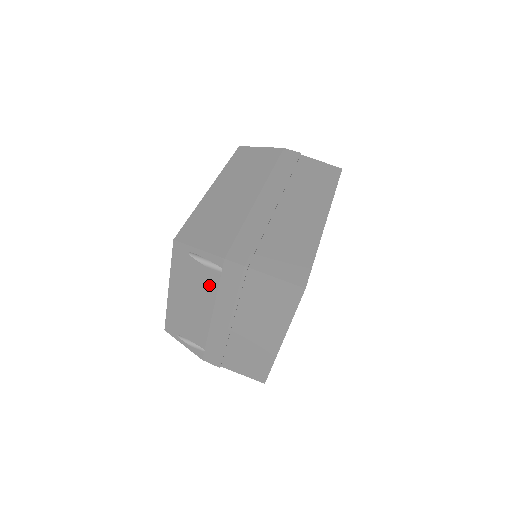
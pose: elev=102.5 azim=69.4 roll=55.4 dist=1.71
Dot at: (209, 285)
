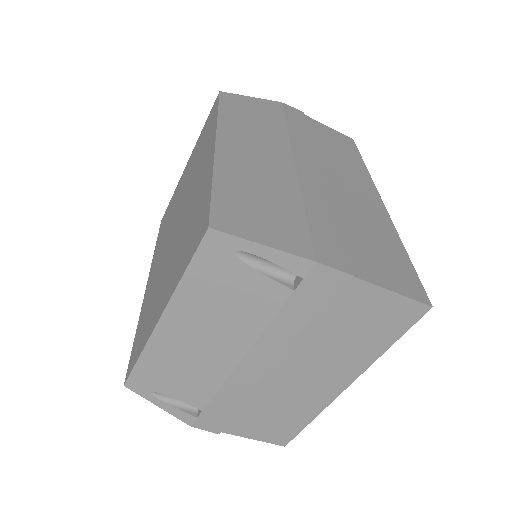
Dot at: (259, 308)
